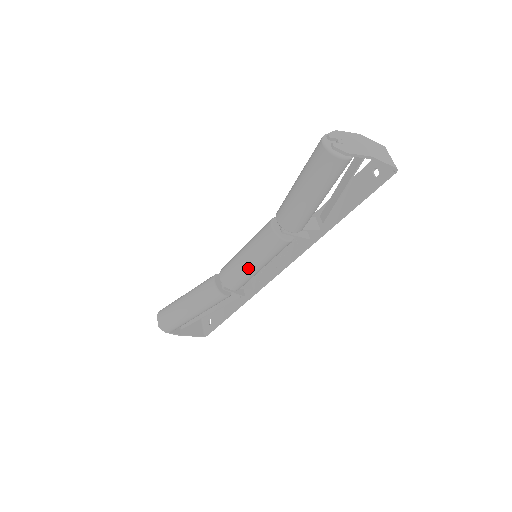
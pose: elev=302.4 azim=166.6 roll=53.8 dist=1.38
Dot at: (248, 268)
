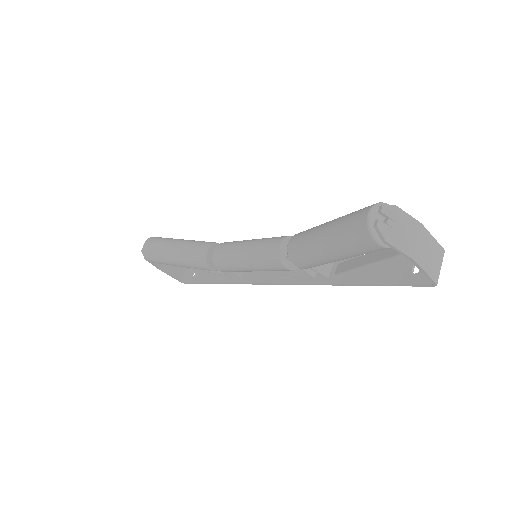
Dot at: (240, 263)
